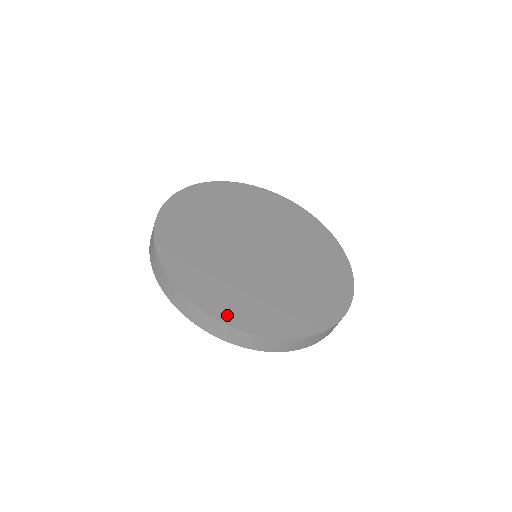
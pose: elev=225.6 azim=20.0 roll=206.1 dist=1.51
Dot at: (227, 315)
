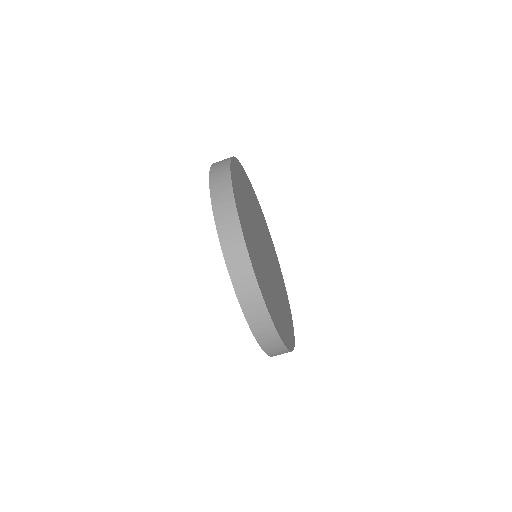
Dot at: (240, 216)
